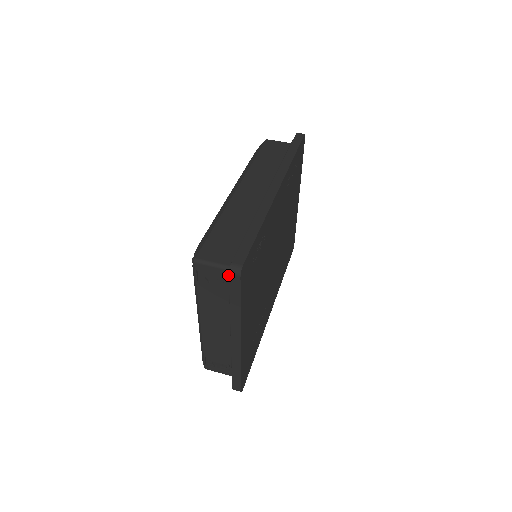
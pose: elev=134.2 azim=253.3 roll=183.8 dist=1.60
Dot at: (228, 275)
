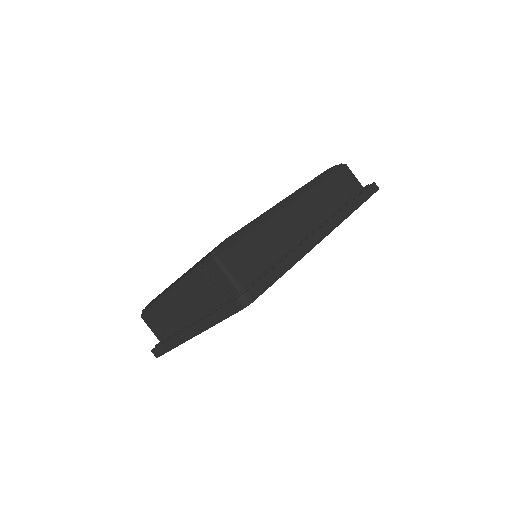
Dot at: (232, 292)
